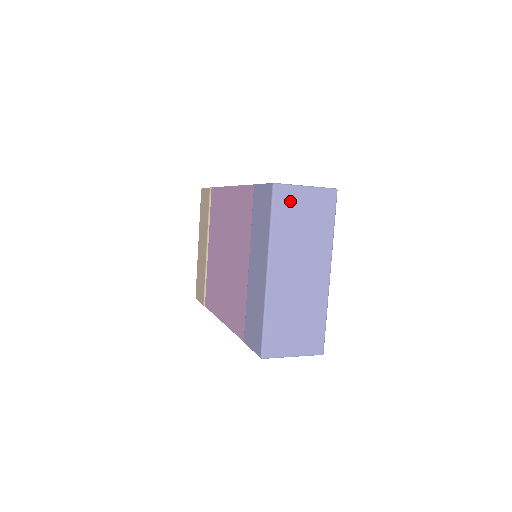
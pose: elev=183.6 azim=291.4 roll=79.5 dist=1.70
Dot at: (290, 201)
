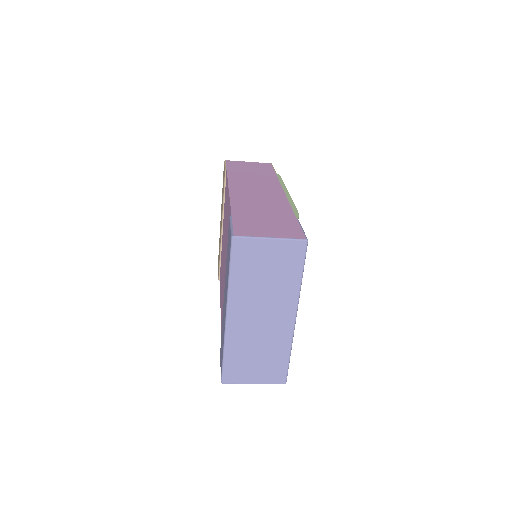
Dot at: (251, 253)
